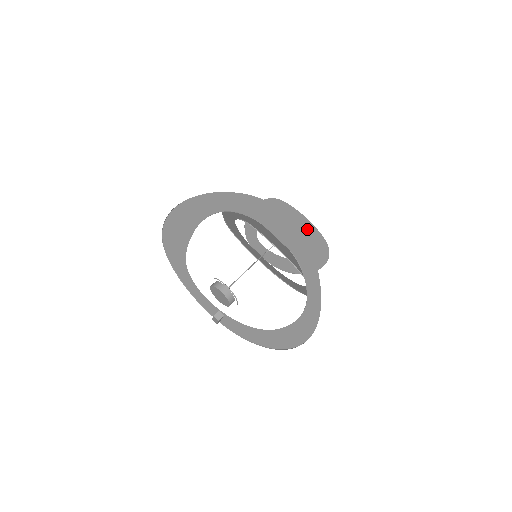
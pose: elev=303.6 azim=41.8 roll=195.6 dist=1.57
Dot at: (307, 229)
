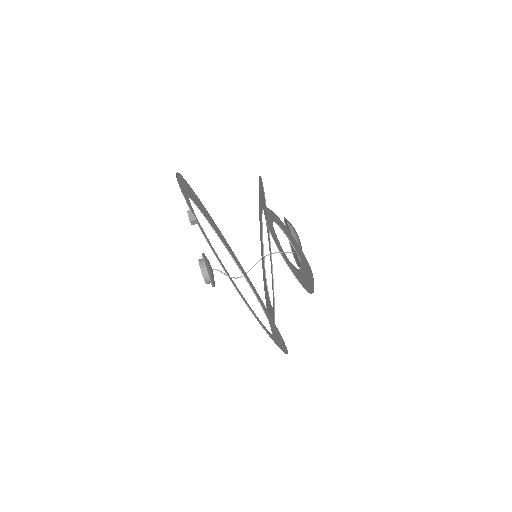
Dot at: (309, 281)
